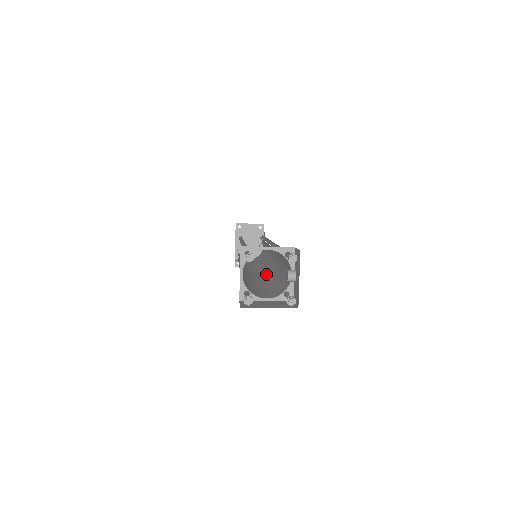
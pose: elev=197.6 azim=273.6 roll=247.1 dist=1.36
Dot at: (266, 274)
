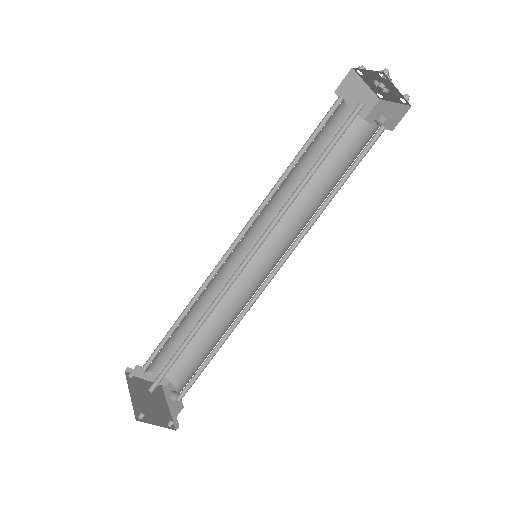
Dot at: occluded
